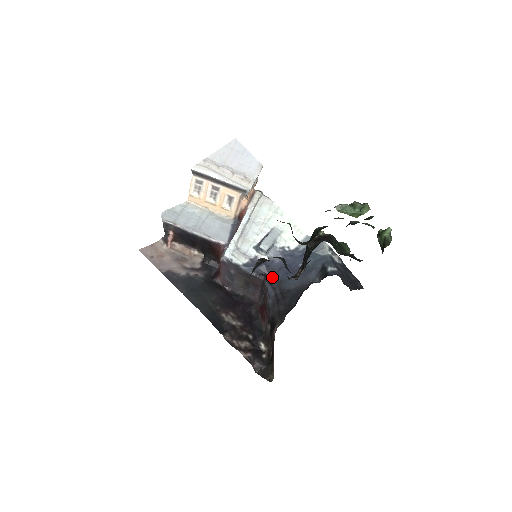
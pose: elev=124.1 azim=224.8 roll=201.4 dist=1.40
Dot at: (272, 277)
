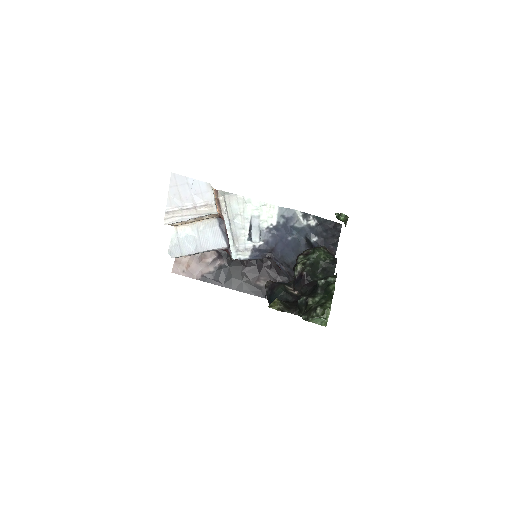
Dot at: (274, 255)
